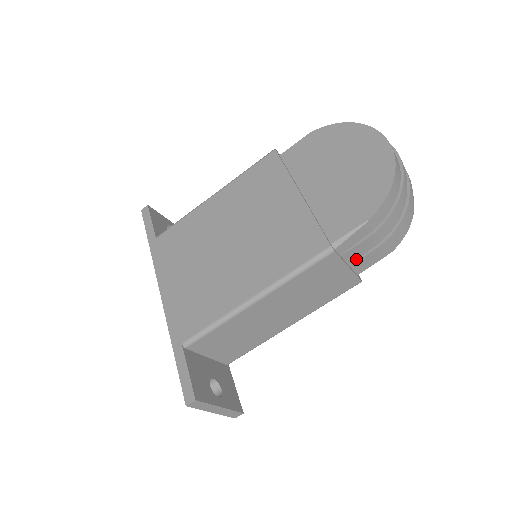
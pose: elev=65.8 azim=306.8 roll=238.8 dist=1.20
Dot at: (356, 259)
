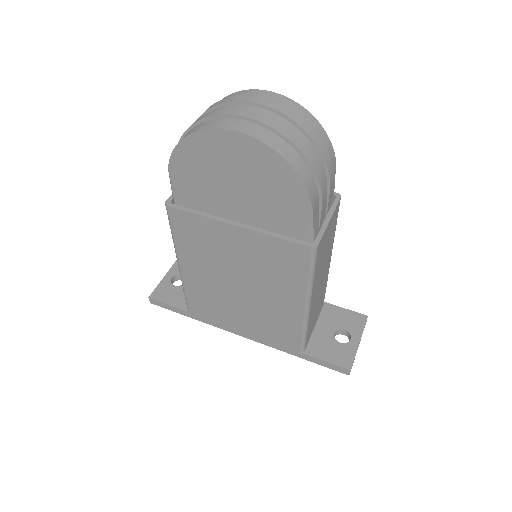
Dot at: (326, 207)
